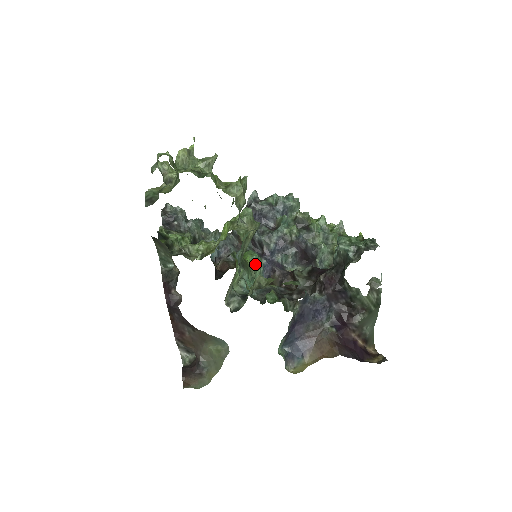
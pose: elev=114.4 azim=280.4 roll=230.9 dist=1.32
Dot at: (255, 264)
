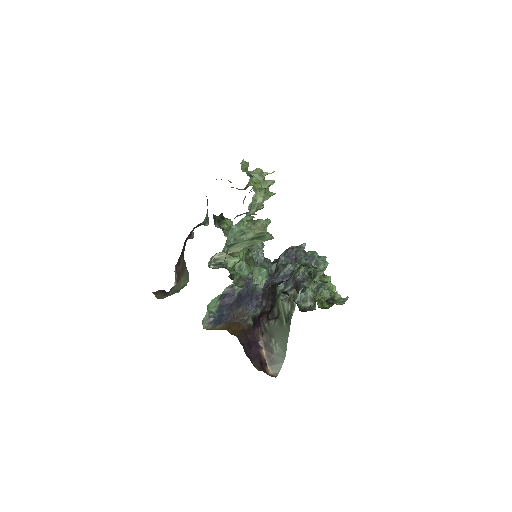
Dot at: (260, 273)
